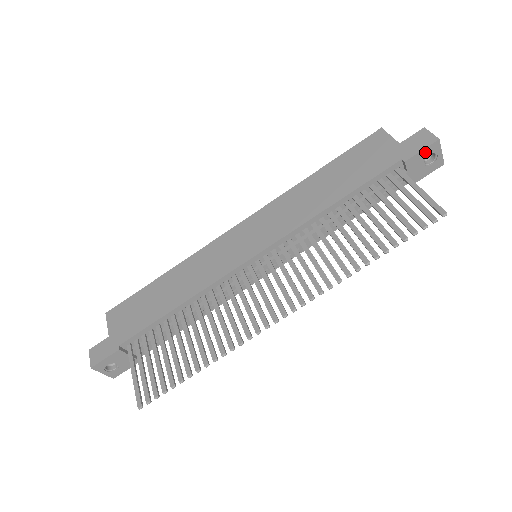
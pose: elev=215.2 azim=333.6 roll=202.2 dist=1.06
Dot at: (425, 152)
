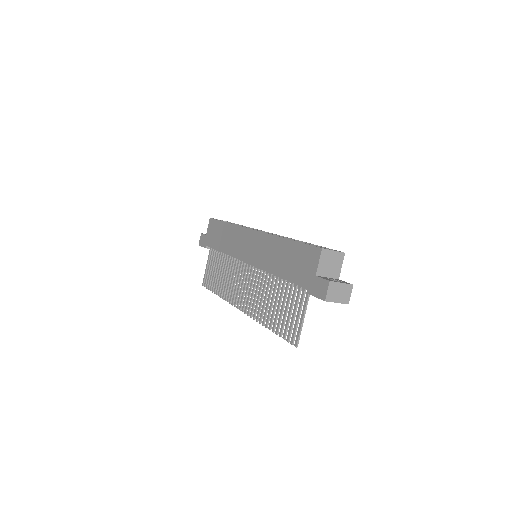
Dot at: (320, 298)
